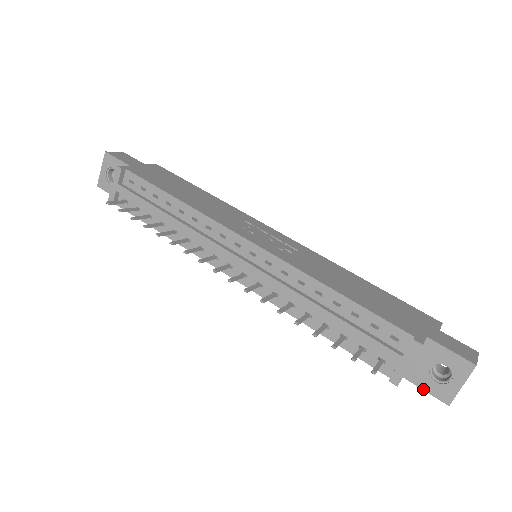
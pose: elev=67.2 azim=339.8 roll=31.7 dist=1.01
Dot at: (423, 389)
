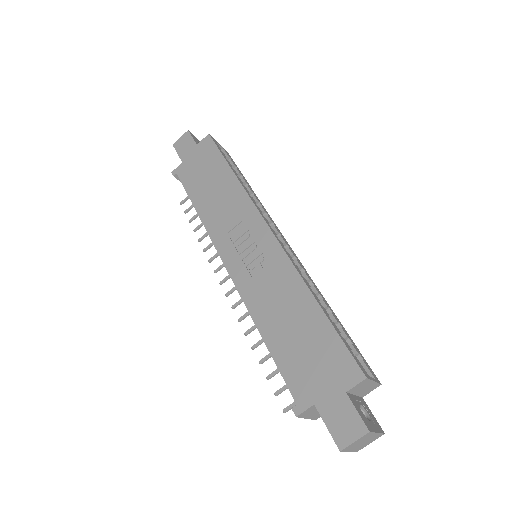
Dot at: occluded
